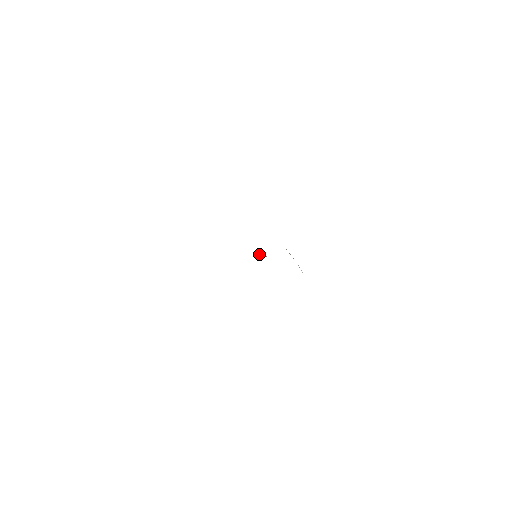
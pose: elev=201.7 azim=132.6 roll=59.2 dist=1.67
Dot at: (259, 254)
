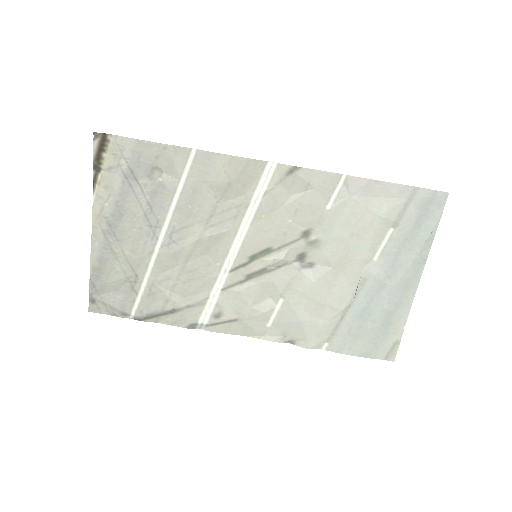
Dot at: (265, 267)
